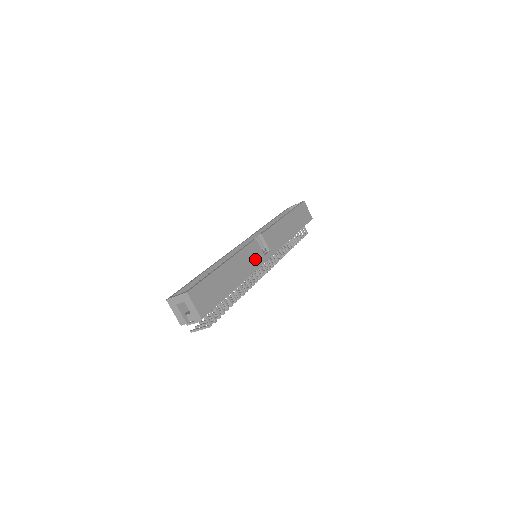
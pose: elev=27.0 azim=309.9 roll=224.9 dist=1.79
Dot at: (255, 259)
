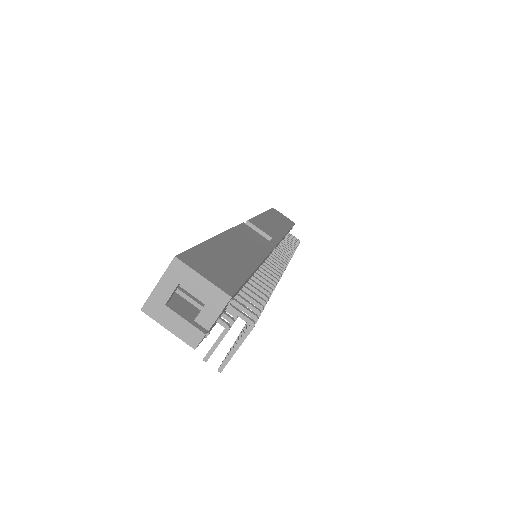
Dot at: (259, 241)
